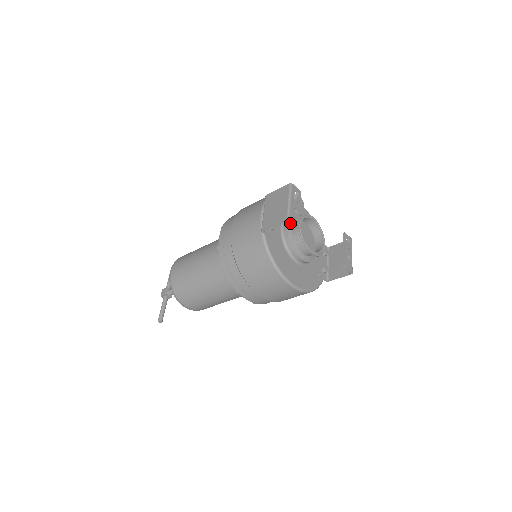
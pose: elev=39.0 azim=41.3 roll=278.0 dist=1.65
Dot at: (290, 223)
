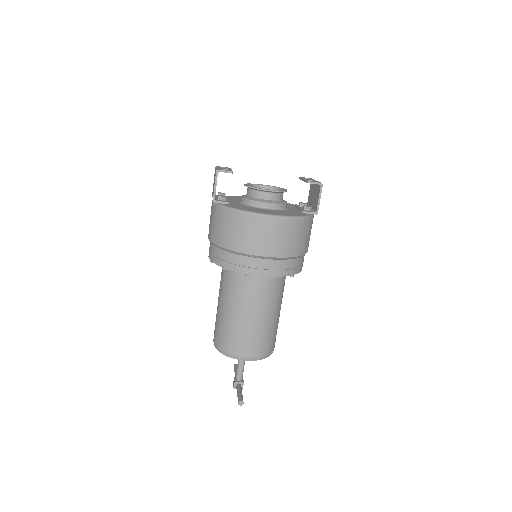
Dot at: (244, 195)
